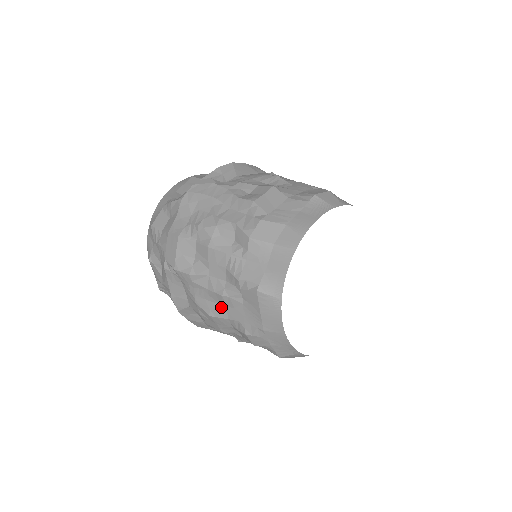
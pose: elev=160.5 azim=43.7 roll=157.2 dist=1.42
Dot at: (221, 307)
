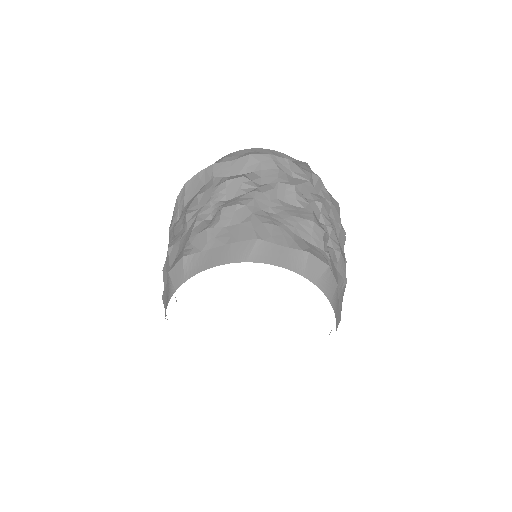
Dot at: occluded
